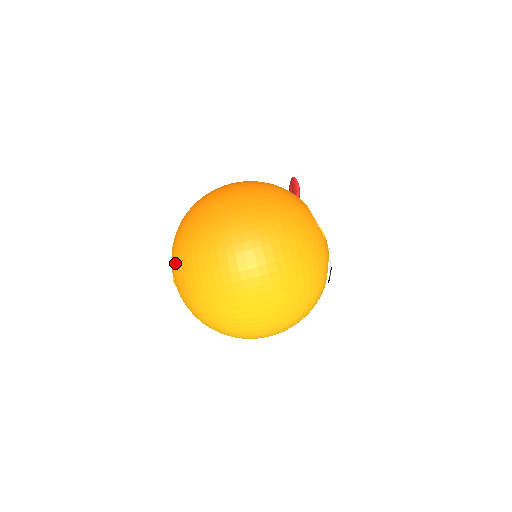
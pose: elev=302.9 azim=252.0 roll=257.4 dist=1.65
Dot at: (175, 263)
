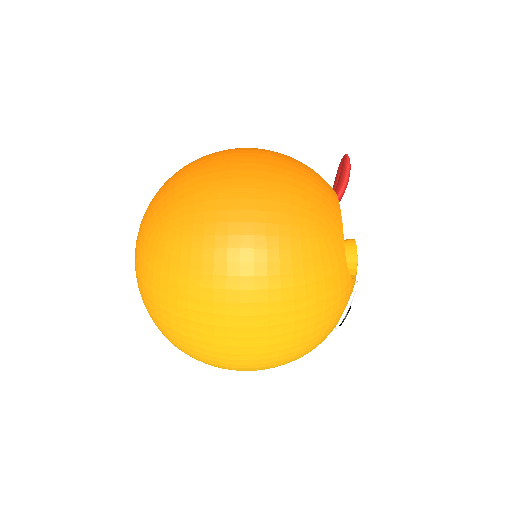
Dot at: occluded
